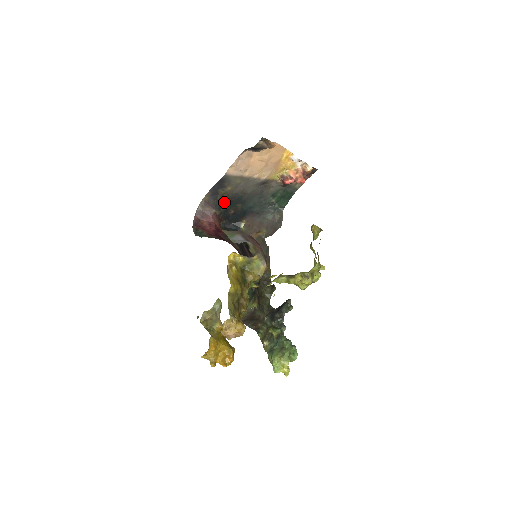
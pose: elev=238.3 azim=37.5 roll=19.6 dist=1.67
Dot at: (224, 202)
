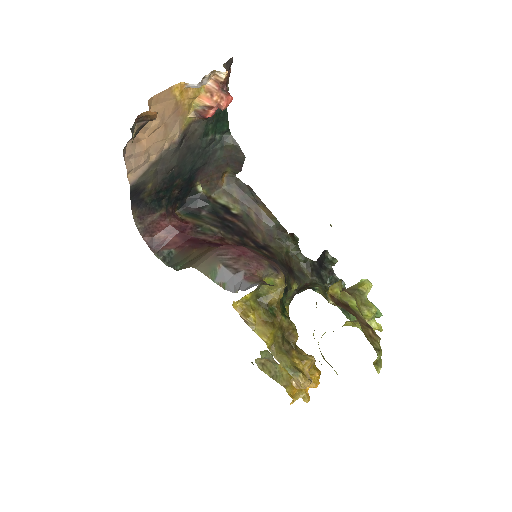
Dot at: (158, 197)
